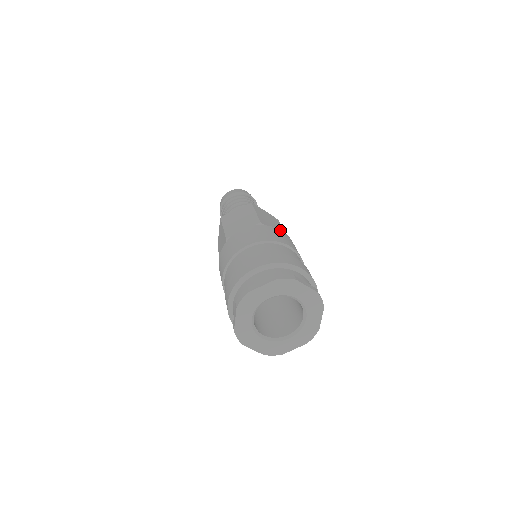
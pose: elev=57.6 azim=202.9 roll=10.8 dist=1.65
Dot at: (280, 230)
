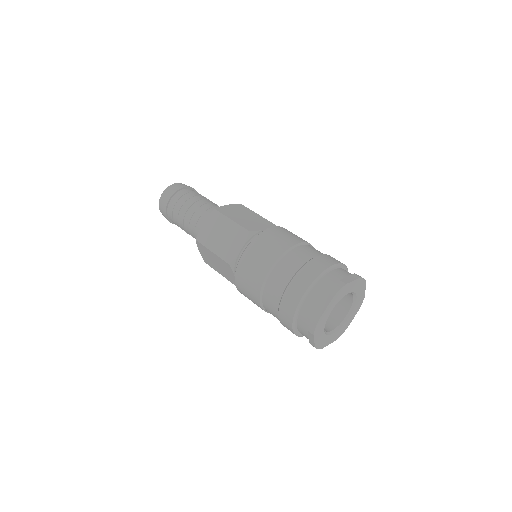
Dot at: occluded
